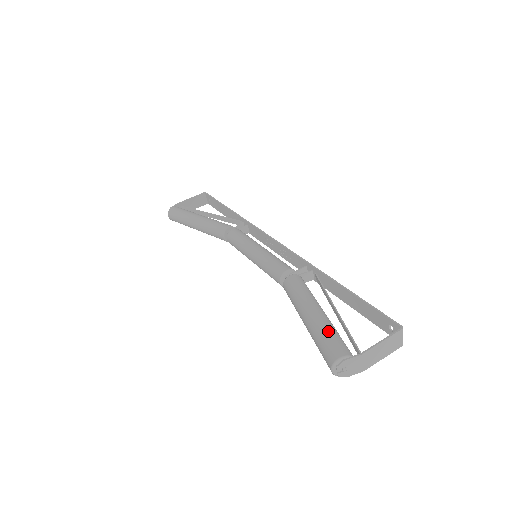
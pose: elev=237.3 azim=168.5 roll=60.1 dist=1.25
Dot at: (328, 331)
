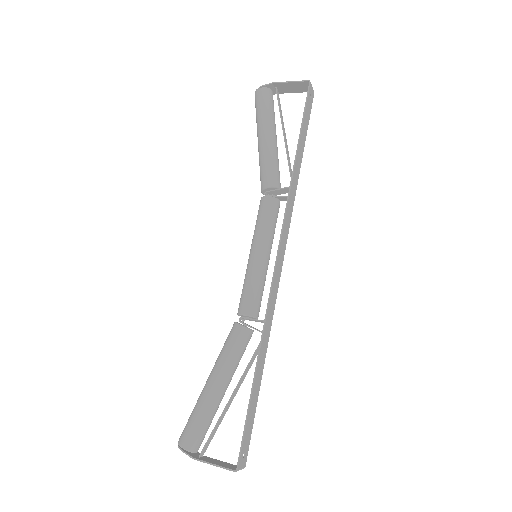
Dot at: (198, 417)
